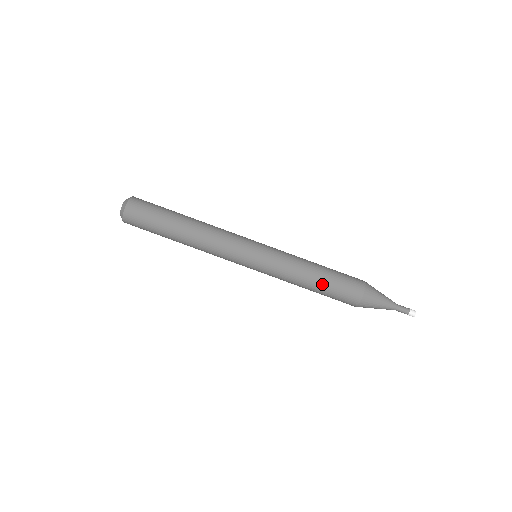
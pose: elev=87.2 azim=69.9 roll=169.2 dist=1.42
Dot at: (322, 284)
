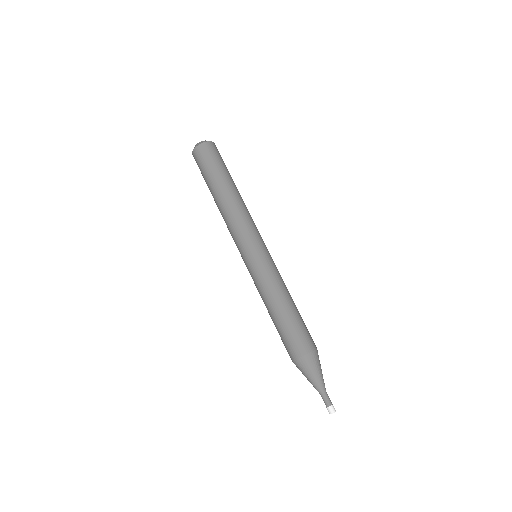
Dot at: (277, 320)
